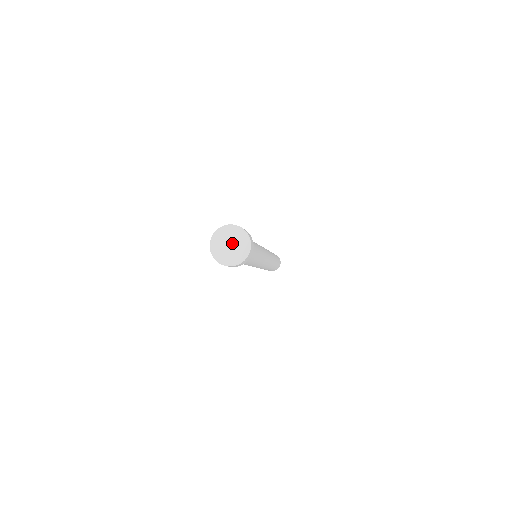
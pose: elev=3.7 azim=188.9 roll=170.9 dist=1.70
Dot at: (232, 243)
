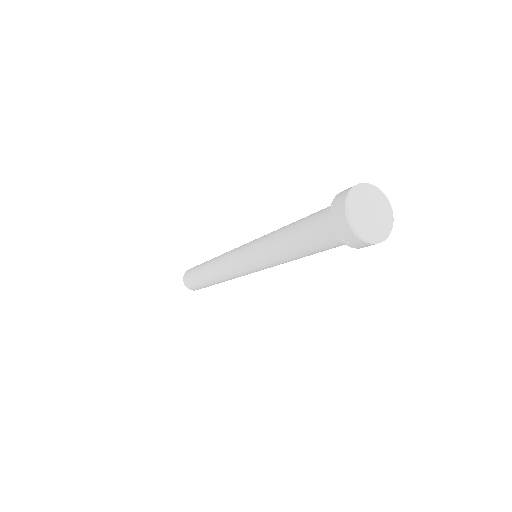
Dot at: (375, 212)
